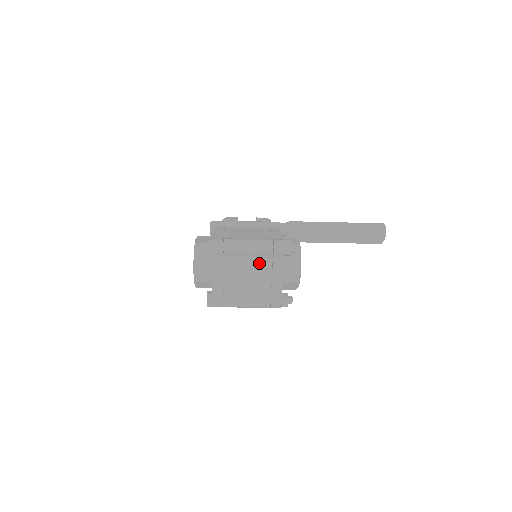
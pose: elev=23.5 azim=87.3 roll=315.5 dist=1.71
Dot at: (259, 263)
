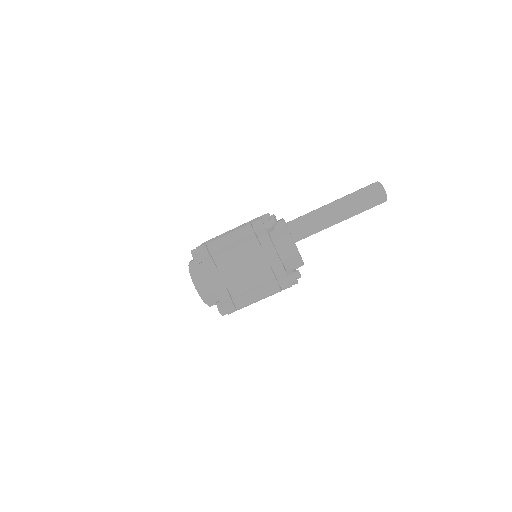
Dot at: (248, 250)
